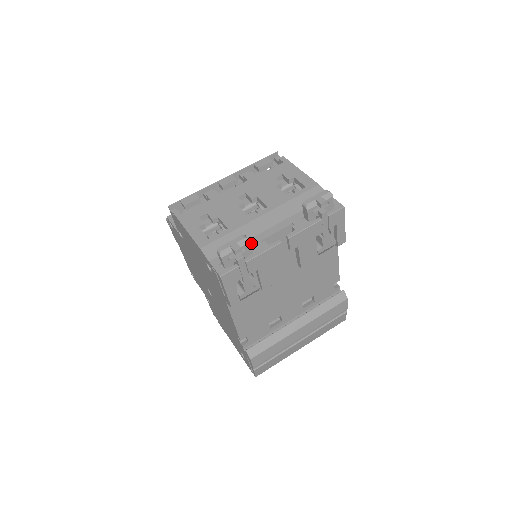
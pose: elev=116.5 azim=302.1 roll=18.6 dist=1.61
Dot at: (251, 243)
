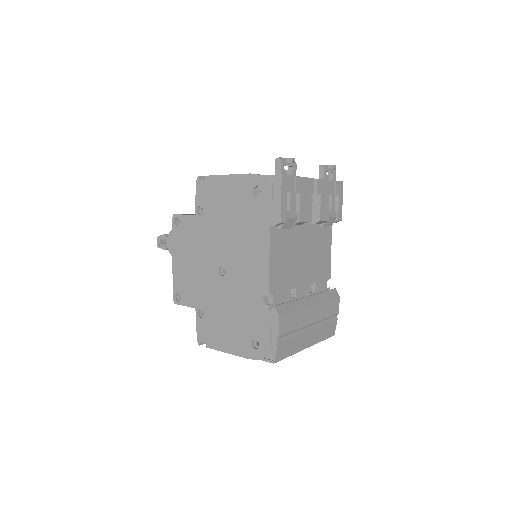
Dot at: occluded
